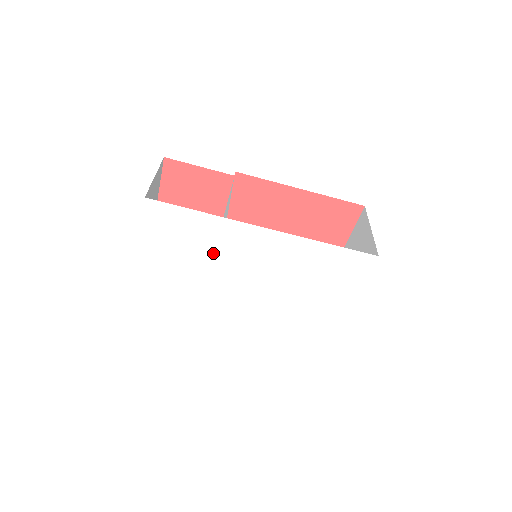
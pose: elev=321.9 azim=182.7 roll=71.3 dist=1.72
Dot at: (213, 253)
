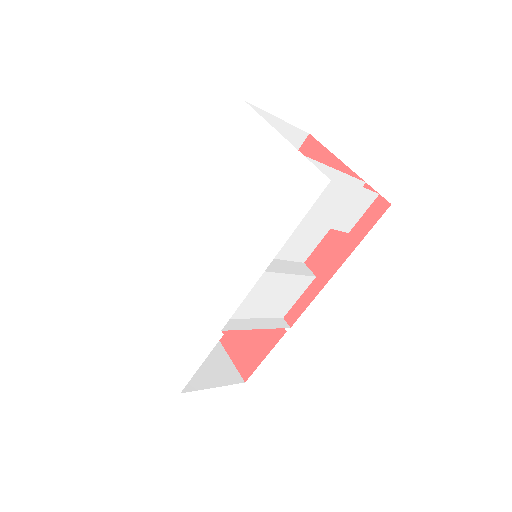
Dot at: (181, 273)
